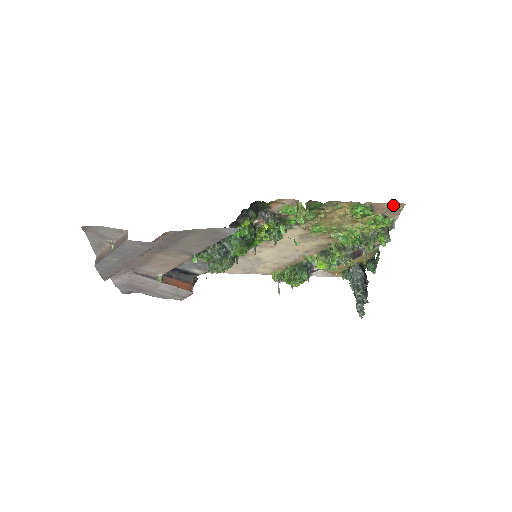
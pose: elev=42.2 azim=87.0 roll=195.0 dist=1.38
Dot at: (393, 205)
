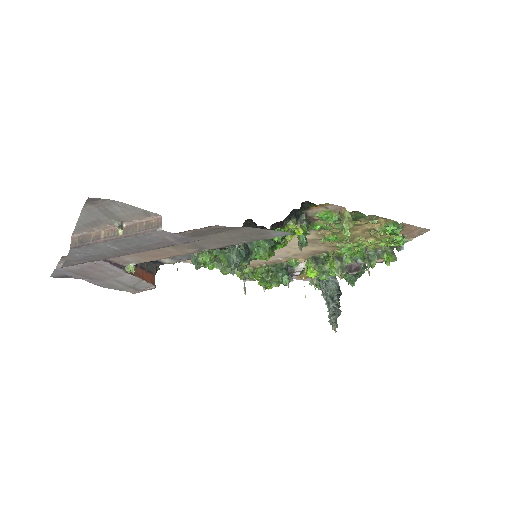
Dot at: (420, 229)
